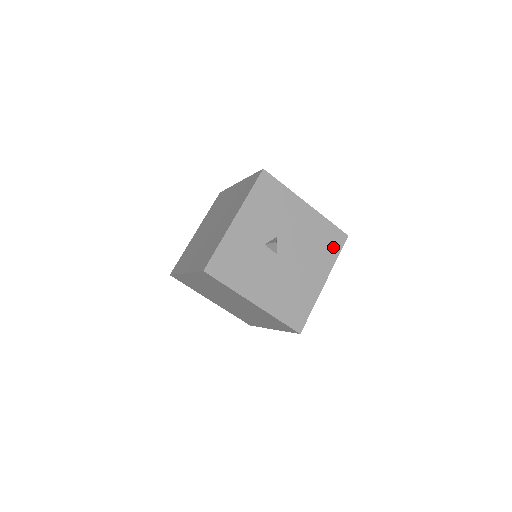
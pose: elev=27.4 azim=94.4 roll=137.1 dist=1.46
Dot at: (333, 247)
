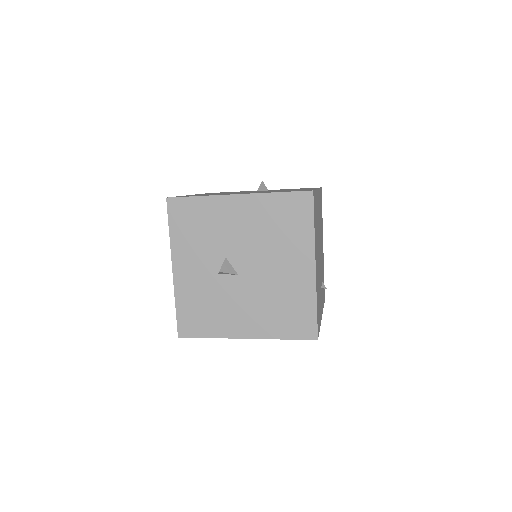
Dot at: (300, 219)
